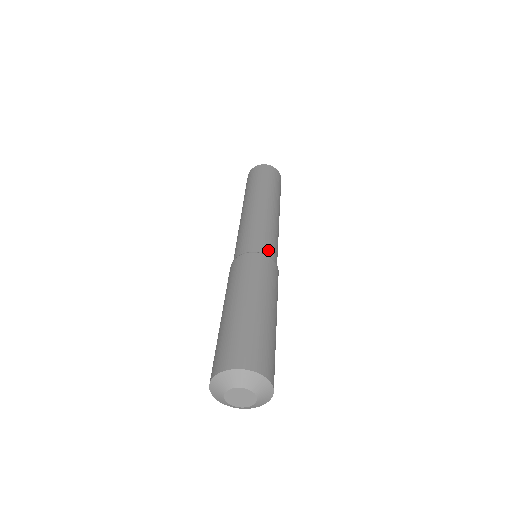
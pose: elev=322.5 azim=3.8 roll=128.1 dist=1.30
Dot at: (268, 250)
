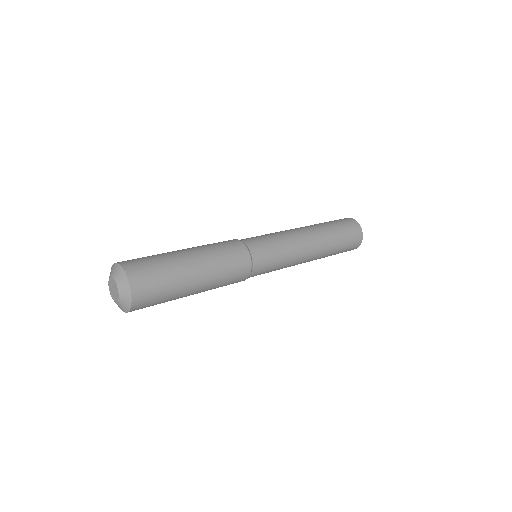
Dot at: (256, 249)
